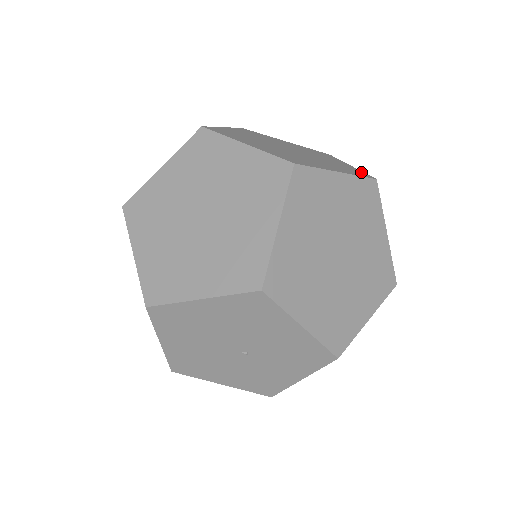
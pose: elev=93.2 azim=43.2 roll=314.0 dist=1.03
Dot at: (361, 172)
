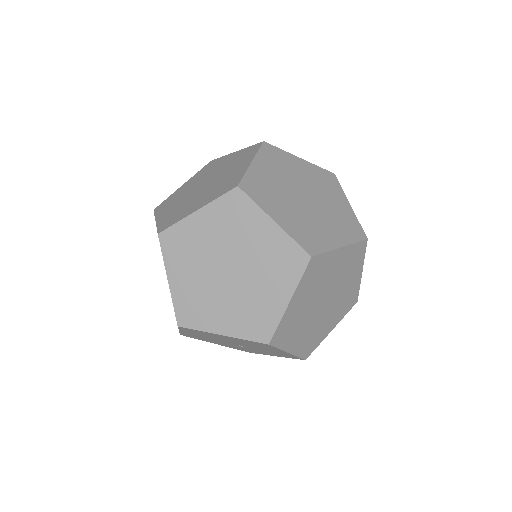
Dot at: (357, 225)
